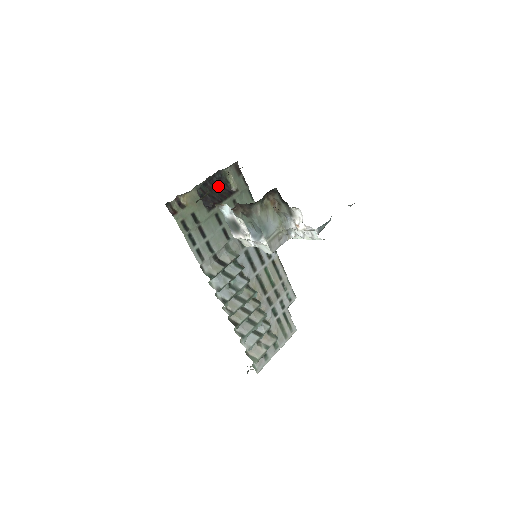
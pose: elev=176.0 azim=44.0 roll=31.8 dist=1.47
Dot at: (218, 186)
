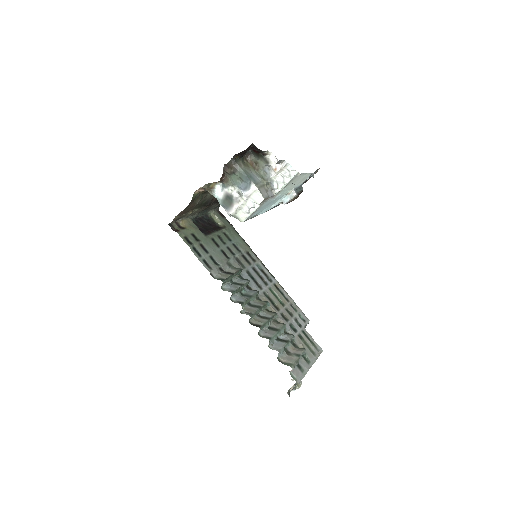
Dot at: (208, 224)
